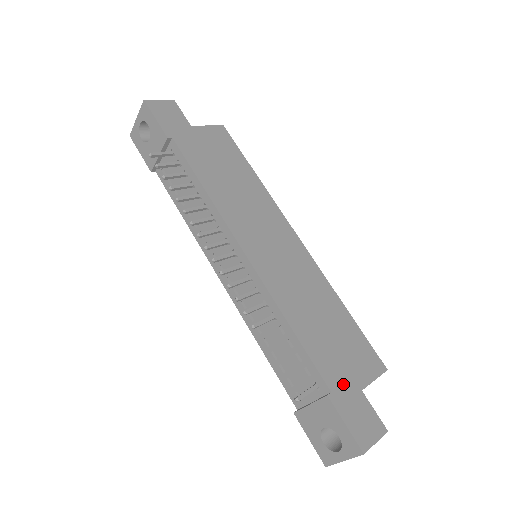
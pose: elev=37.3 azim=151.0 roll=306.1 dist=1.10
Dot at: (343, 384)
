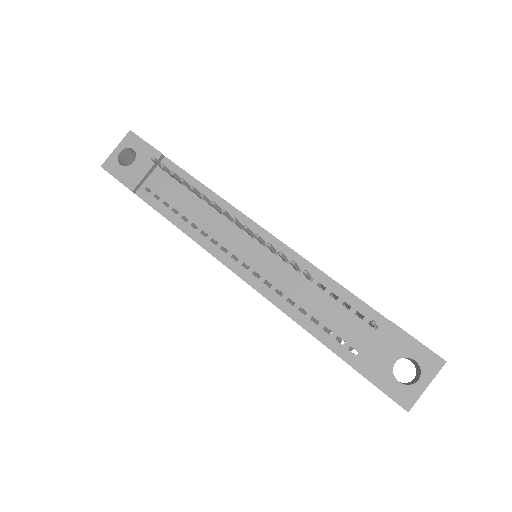
Dot at: occluded
